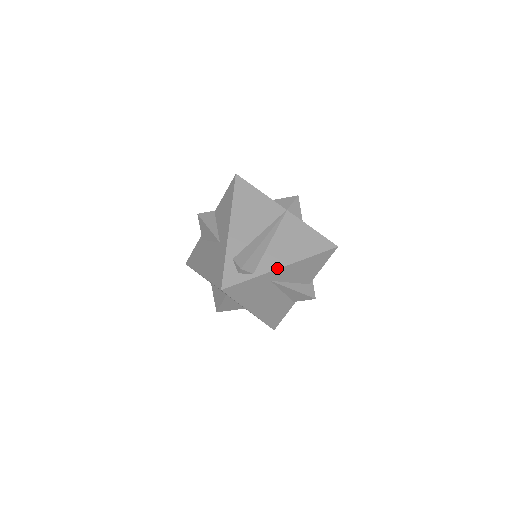
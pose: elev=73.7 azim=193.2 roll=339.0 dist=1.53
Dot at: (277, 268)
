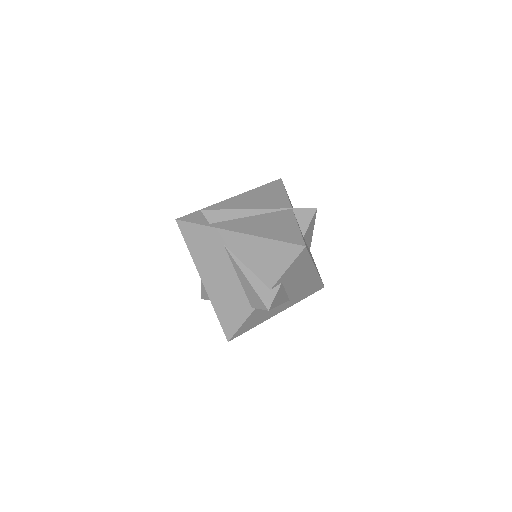
Dot at: (232, 230)
